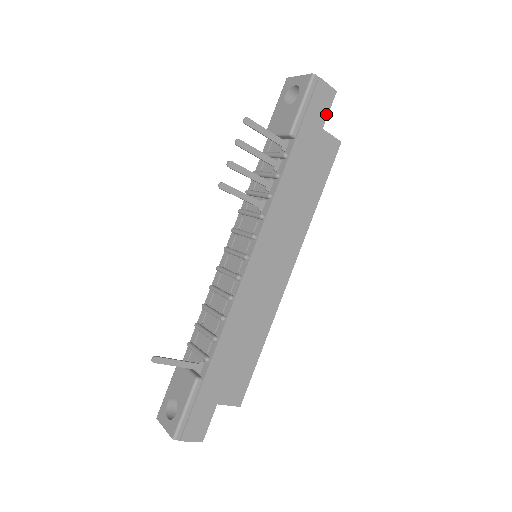
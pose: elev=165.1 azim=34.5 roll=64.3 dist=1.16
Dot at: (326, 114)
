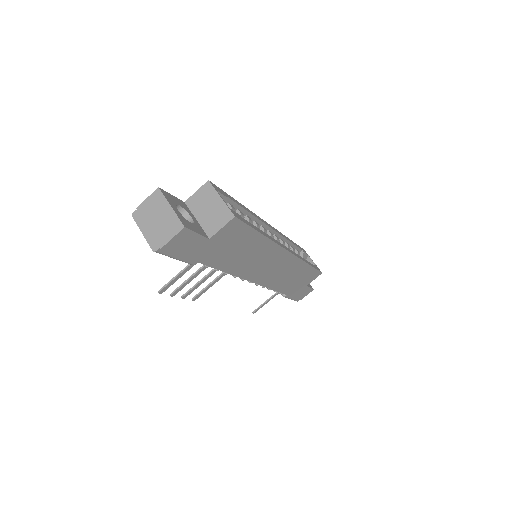
Dot at: (199, 237)
